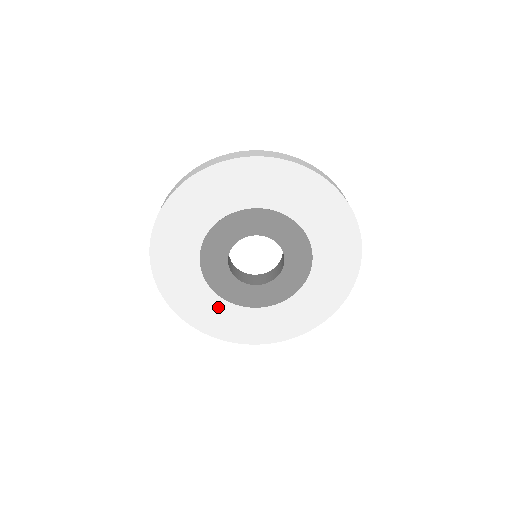
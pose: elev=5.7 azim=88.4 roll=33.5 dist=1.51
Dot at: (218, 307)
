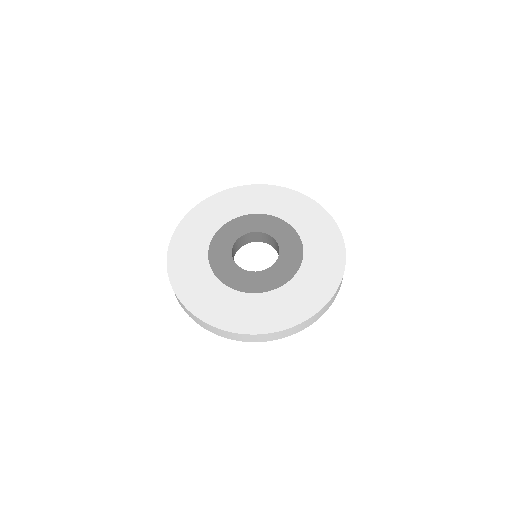
Dot at: (221, 294)
